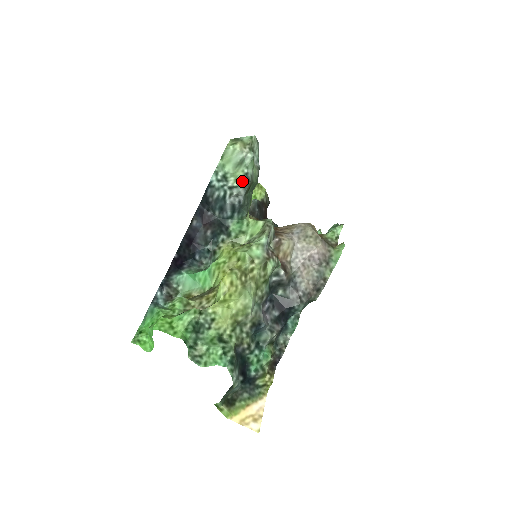
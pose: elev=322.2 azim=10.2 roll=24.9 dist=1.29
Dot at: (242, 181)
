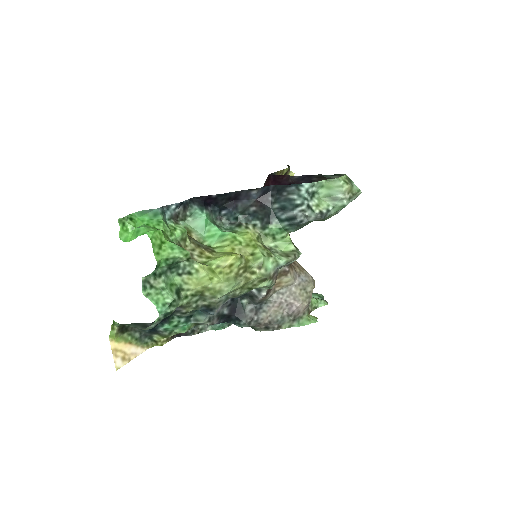
Dot at: (320, 211)
